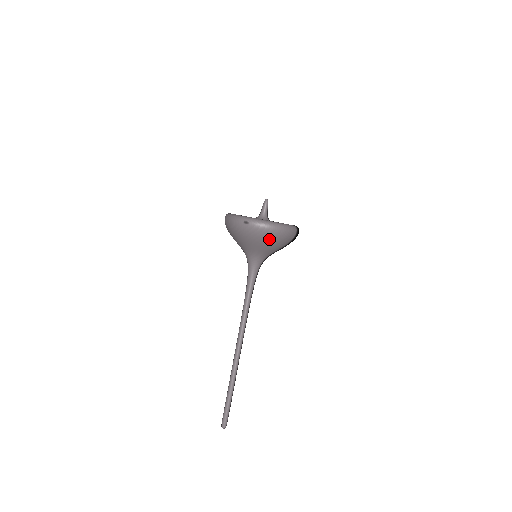
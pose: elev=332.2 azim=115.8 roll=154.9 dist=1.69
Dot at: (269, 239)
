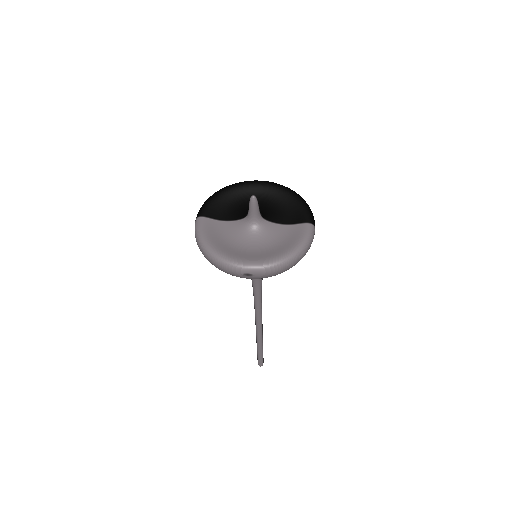
Dot at: occluded
